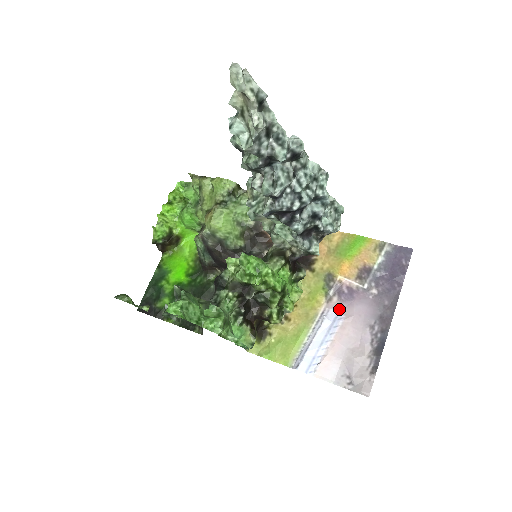
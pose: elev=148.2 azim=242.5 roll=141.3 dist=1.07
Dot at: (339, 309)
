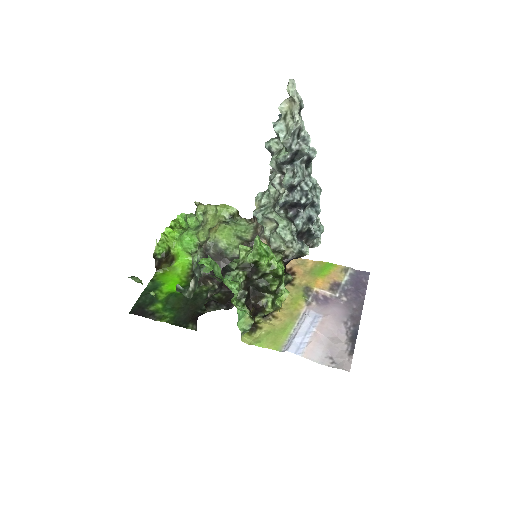
Dot at: (318, 310)
